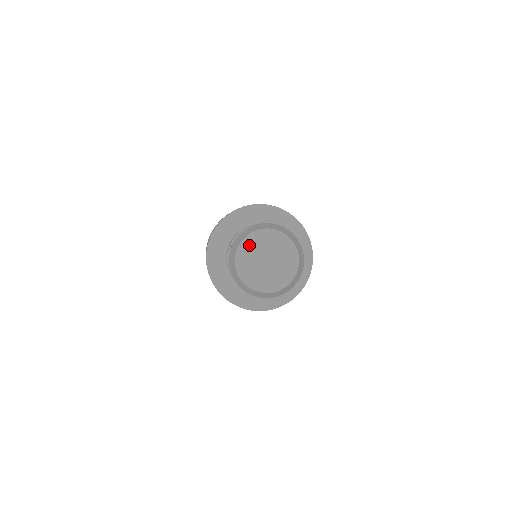
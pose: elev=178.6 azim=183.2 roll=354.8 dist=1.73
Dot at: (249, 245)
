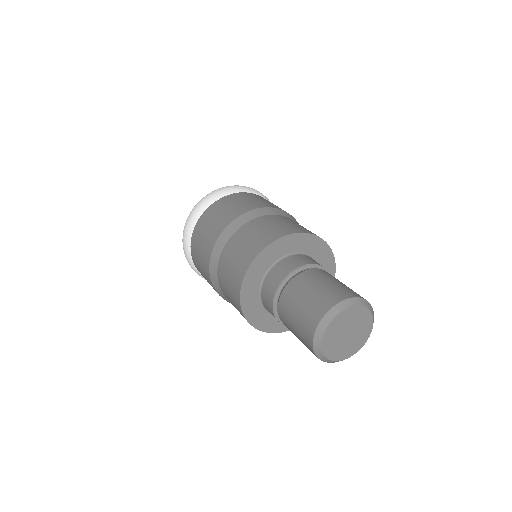
Dot at: (350, 314)
